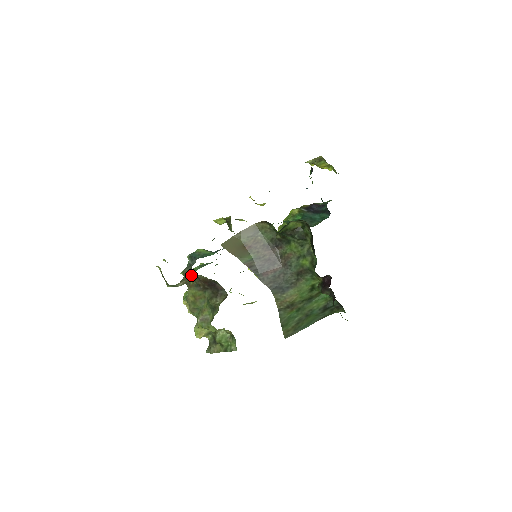
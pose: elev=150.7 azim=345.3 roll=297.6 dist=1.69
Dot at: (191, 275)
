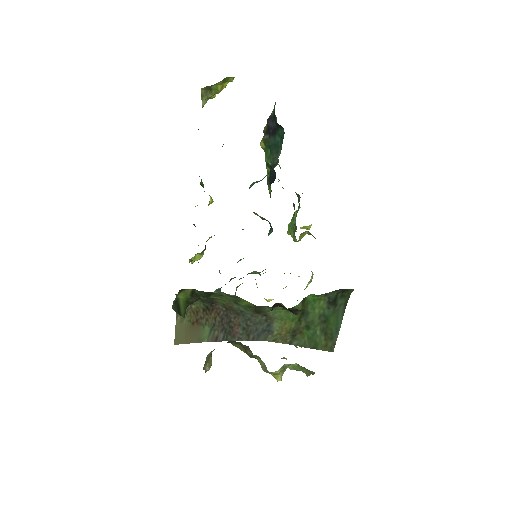
Dot at: occluded
